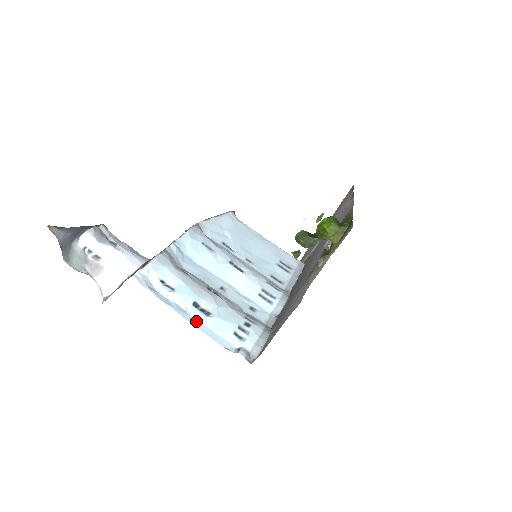
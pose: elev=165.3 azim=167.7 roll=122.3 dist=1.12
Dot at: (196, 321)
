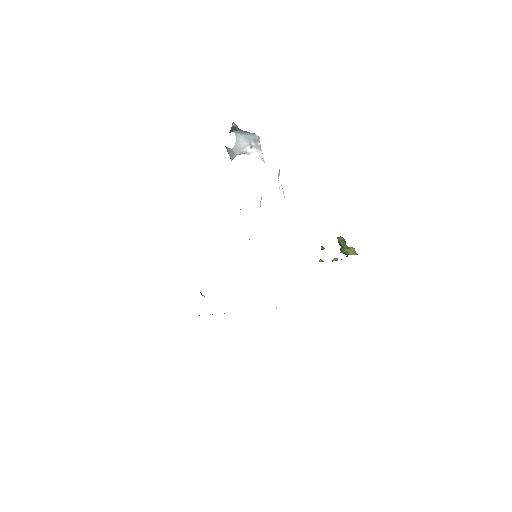
Dot at: occluded
